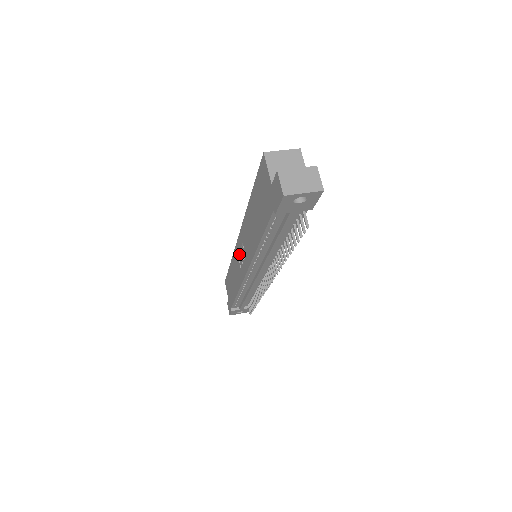
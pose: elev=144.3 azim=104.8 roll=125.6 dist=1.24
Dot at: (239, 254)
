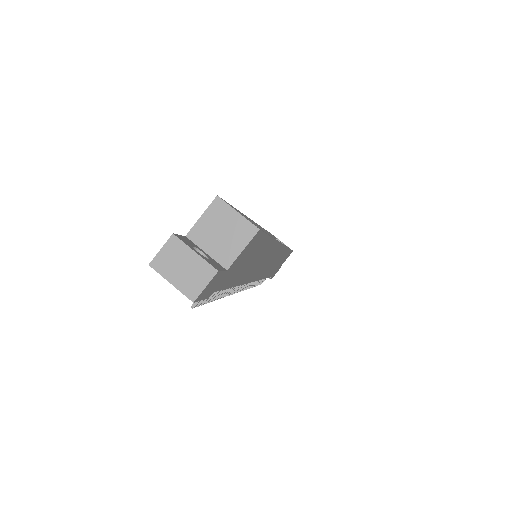
Dot at: occluded
